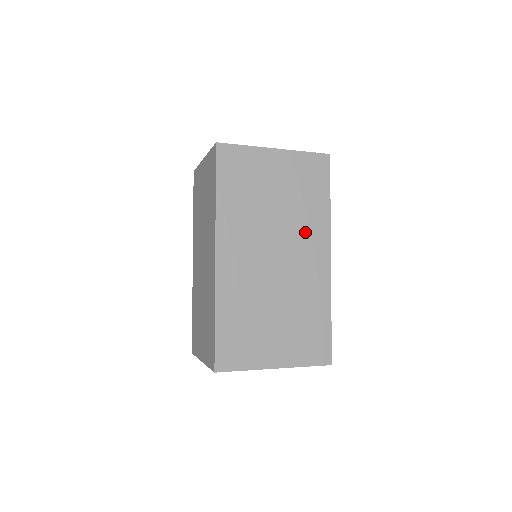
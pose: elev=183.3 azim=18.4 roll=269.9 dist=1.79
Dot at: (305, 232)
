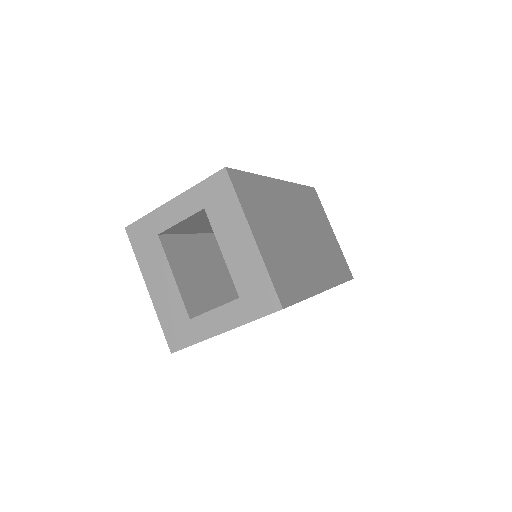
Dot at: (323, 262)
